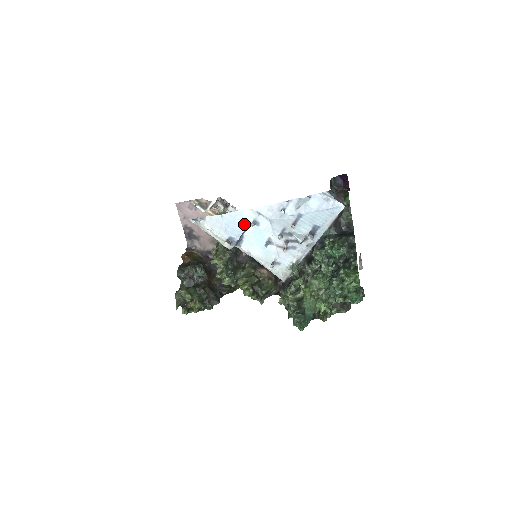
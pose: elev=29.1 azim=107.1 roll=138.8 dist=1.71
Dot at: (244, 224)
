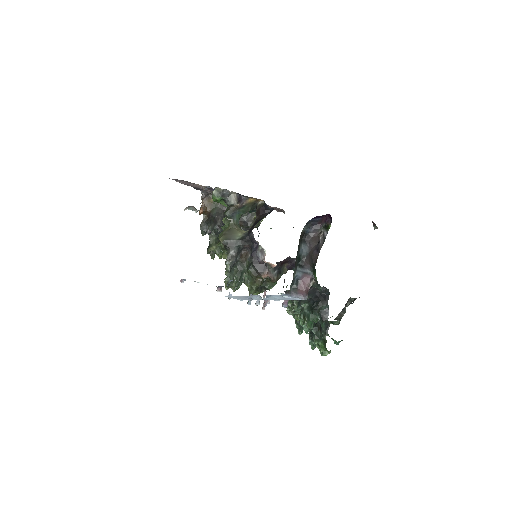
Dot at: occluded
